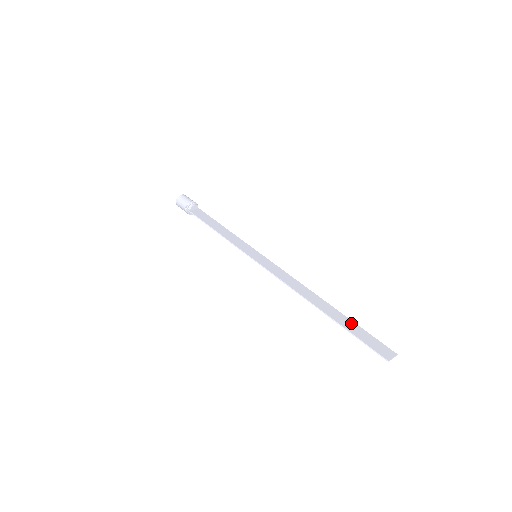
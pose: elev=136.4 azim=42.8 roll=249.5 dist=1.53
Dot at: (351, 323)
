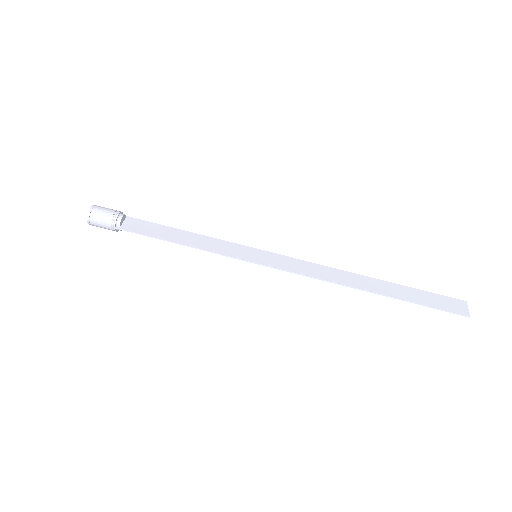
Dot at: (409, 290)
